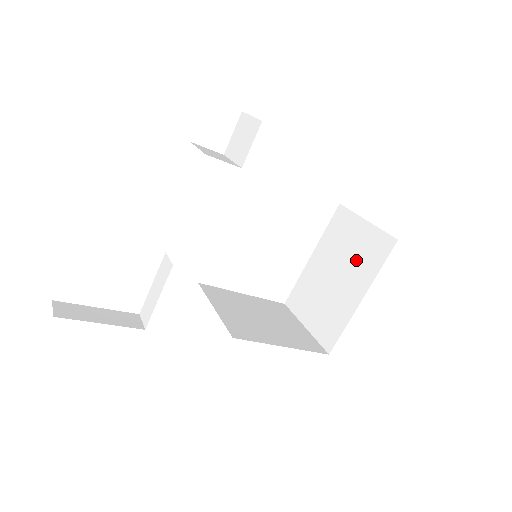
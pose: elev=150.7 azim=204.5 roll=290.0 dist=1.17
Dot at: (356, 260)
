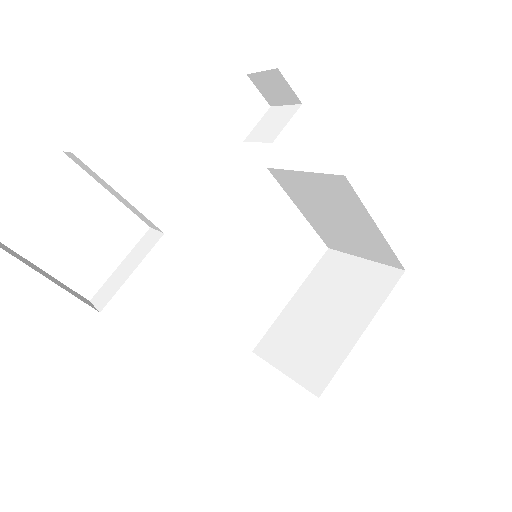
Dot at: (353, 295)
